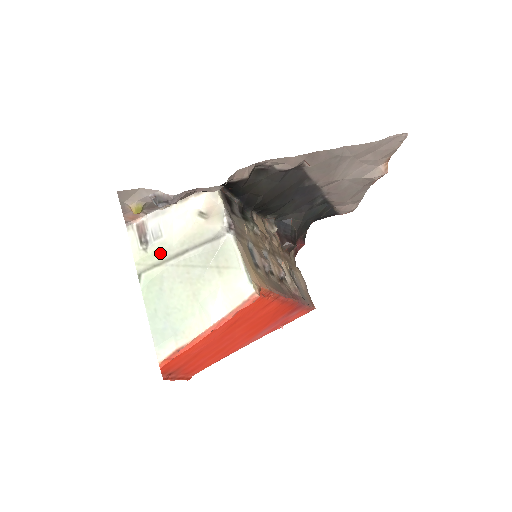
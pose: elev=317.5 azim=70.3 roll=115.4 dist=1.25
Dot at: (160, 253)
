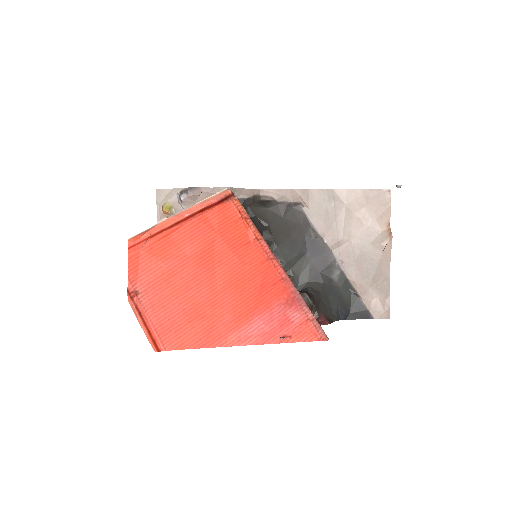
Dot at: occluded
